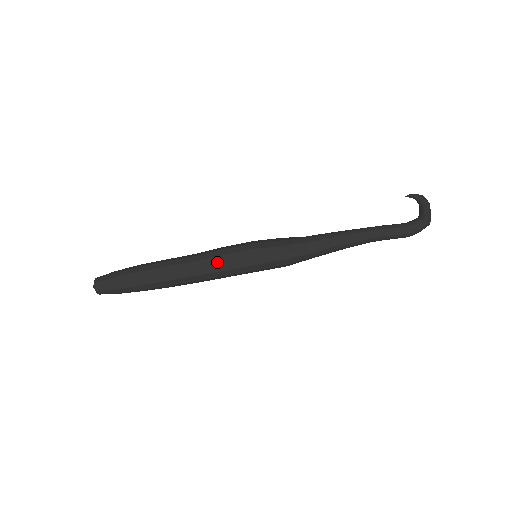
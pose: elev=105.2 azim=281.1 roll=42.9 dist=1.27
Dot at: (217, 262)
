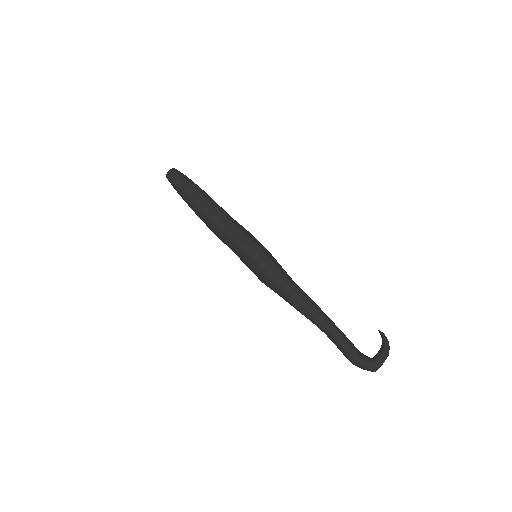
Dot at: (238, 226)
